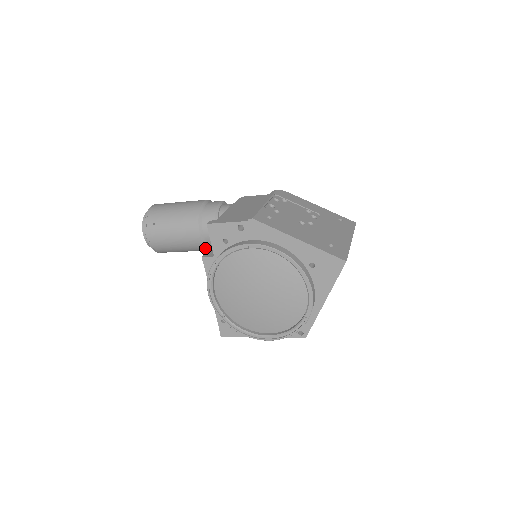
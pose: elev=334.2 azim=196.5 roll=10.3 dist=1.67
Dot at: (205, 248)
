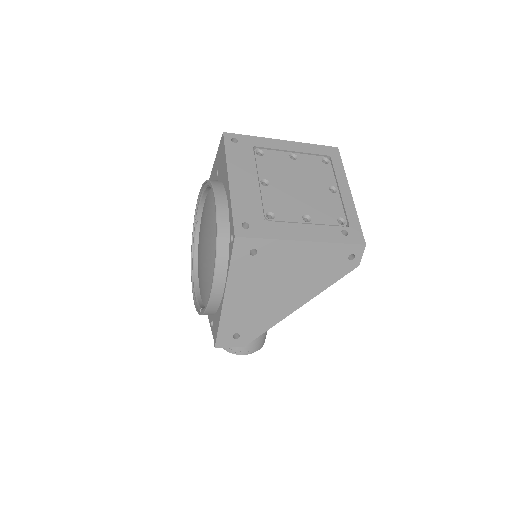
Dot at: occluded
